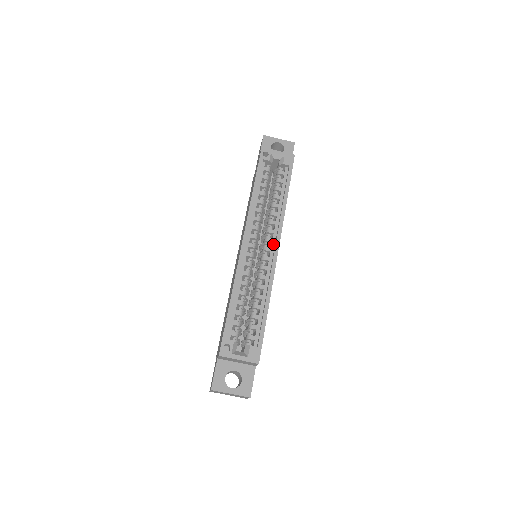
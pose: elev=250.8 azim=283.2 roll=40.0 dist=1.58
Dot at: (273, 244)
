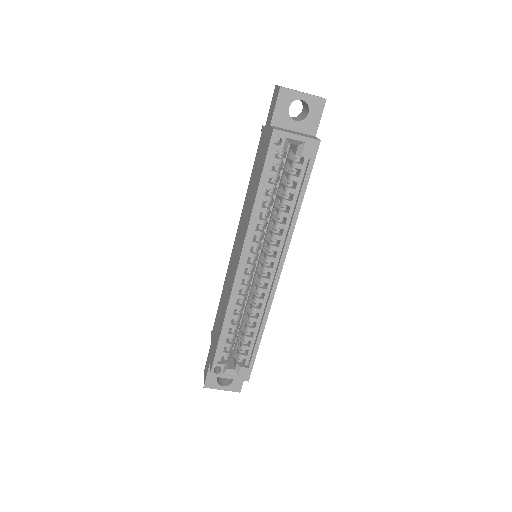
Dot at: (275, 264)
